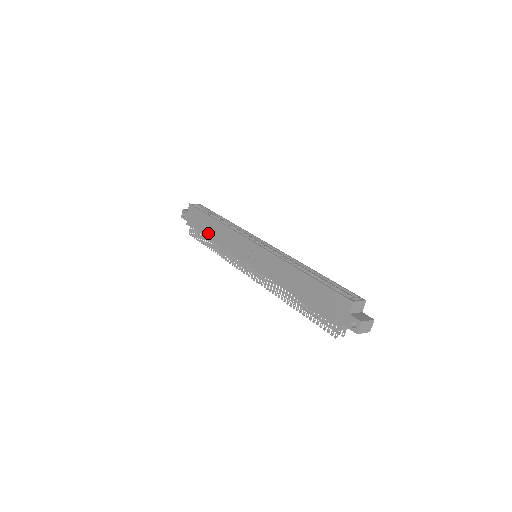
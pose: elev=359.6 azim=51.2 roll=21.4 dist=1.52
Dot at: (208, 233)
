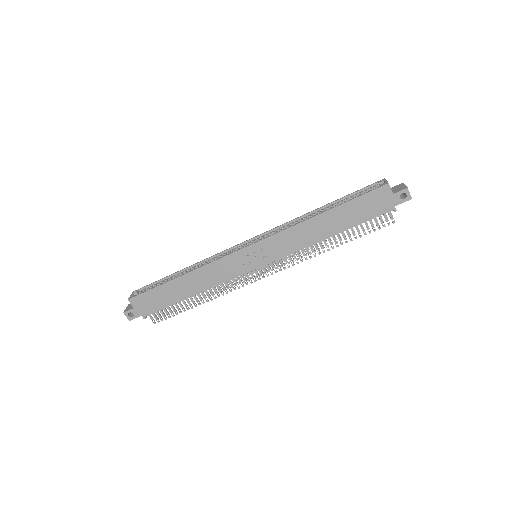
Dot at: (183, 295)
